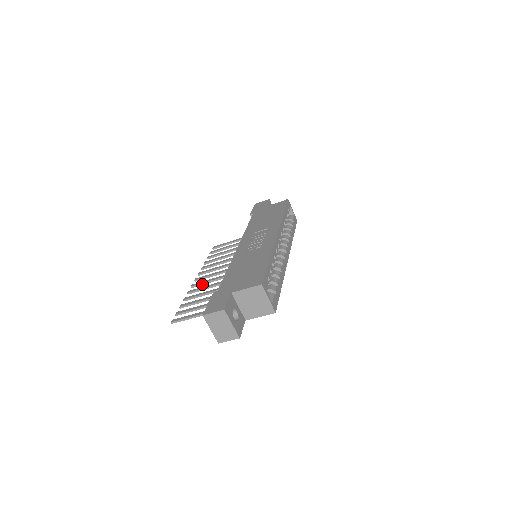
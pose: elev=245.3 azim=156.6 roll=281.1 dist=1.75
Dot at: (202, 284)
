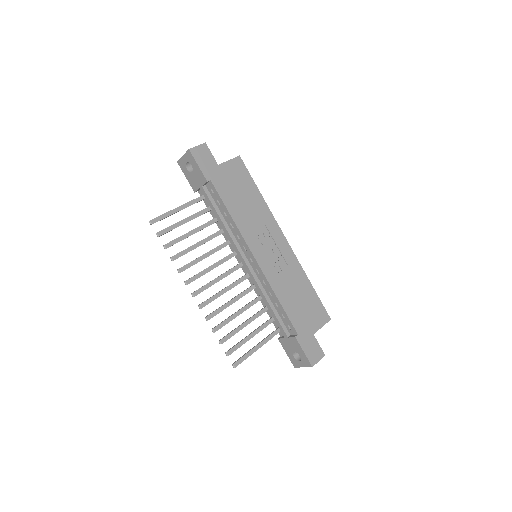
Dot at: occluded
